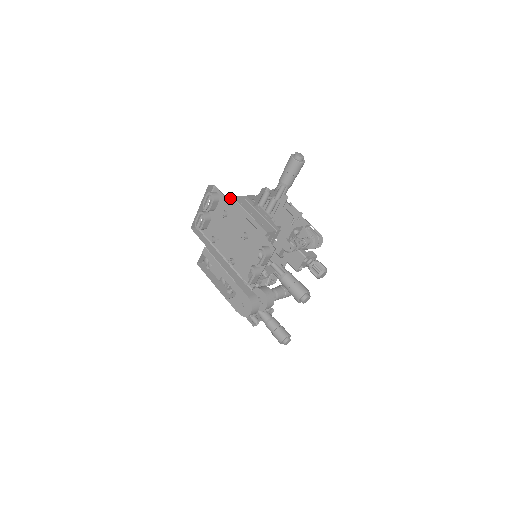
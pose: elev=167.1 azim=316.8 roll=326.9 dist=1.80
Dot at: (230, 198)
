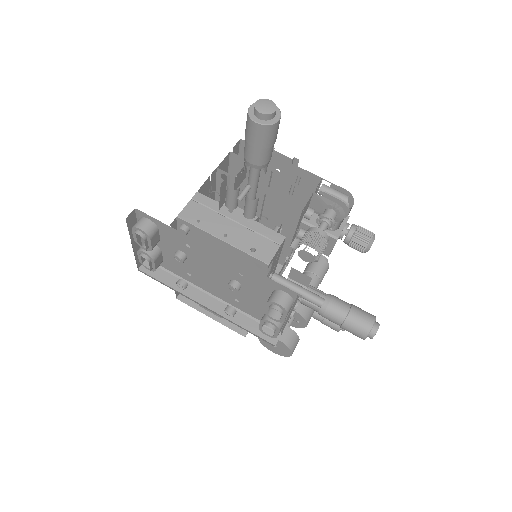
Dot at: (174, 220)
